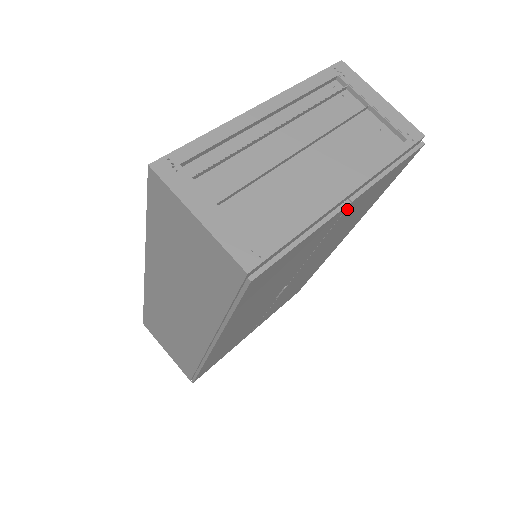
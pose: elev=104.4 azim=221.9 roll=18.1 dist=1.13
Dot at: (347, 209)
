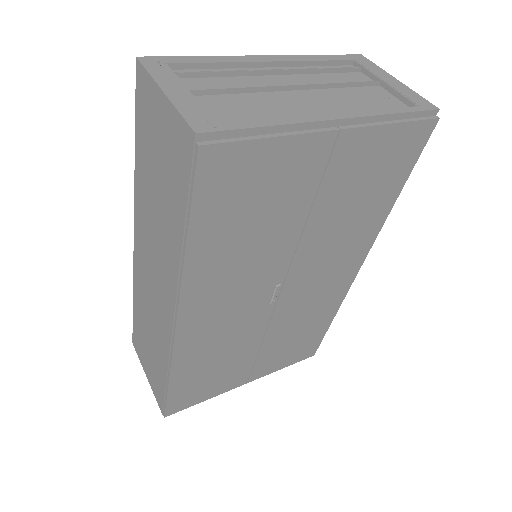
Dot at: (338, 147)
